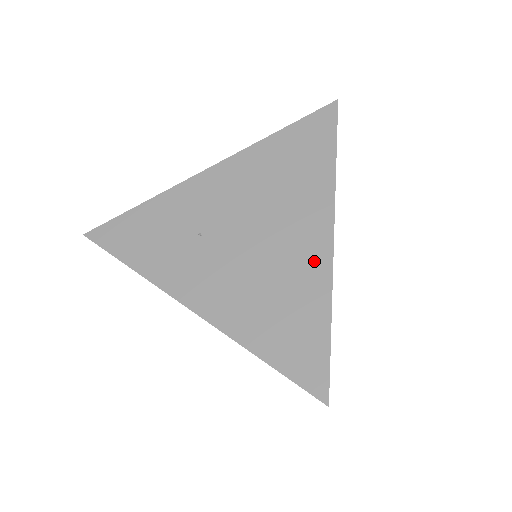
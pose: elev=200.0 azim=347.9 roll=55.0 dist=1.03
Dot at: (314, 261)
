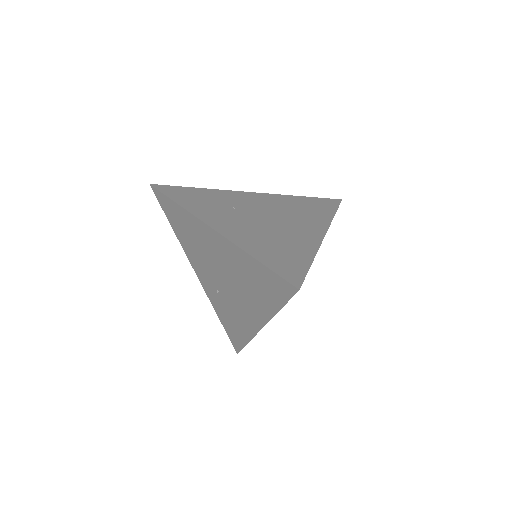
Dot at: (309, 238)
